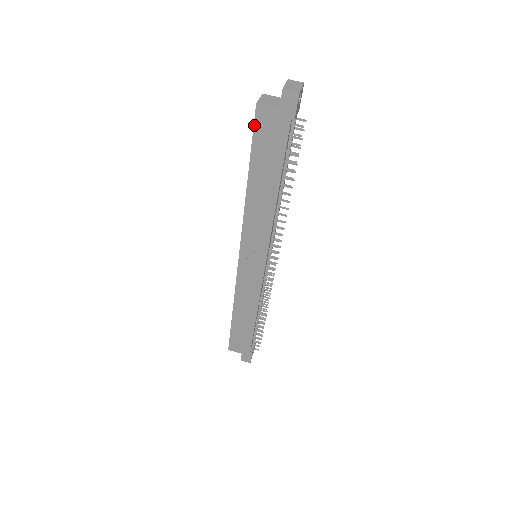
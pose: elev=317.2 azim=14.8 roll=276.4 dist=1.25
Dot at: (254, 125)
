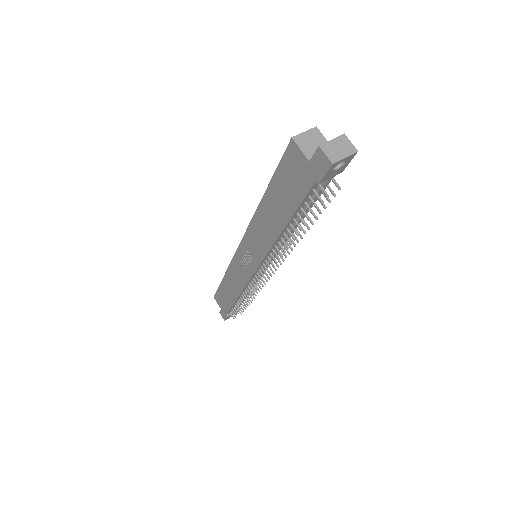
Dot at: (283, 155)
